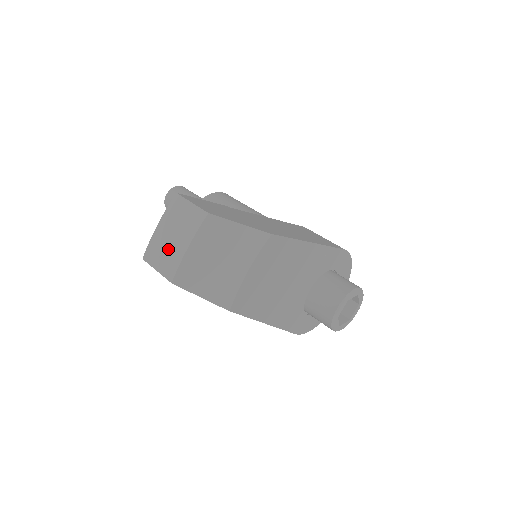
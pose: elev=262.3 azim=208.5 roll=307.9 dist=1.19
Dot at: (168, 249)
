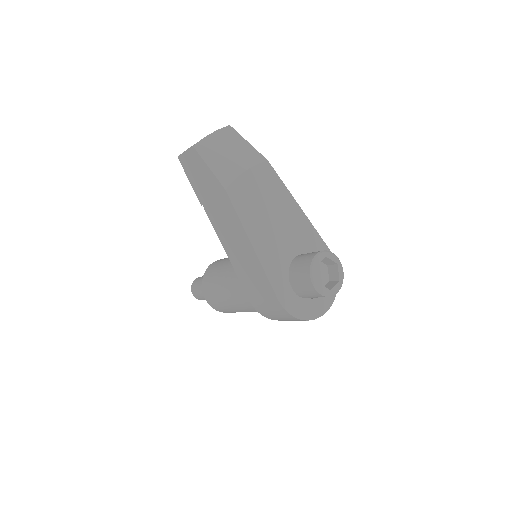
Dot at: occluded
